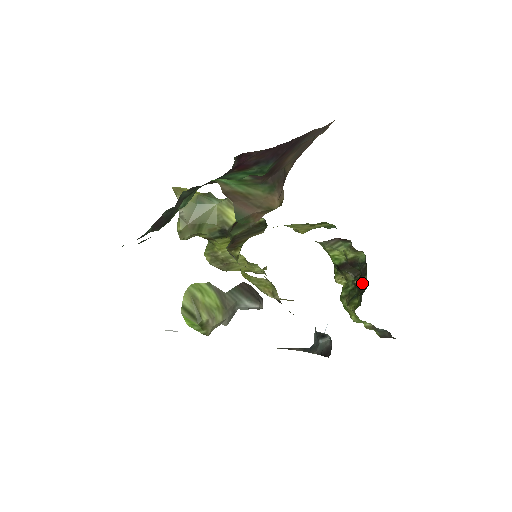
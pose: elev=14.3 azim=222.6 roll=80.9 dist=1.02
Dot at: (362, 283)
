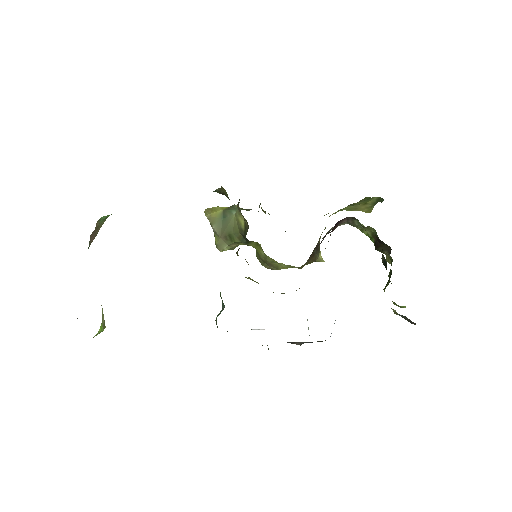
Dot at: (384, 262)
